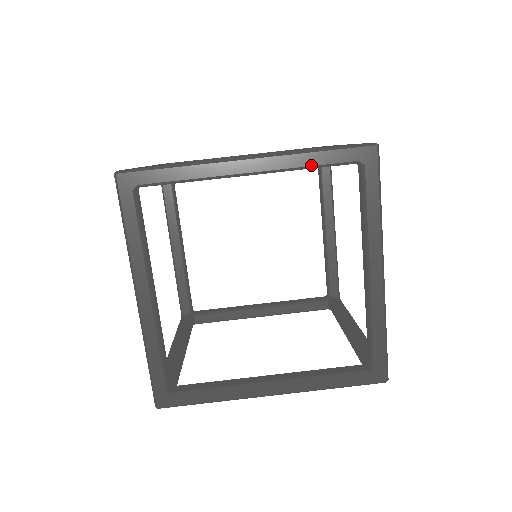
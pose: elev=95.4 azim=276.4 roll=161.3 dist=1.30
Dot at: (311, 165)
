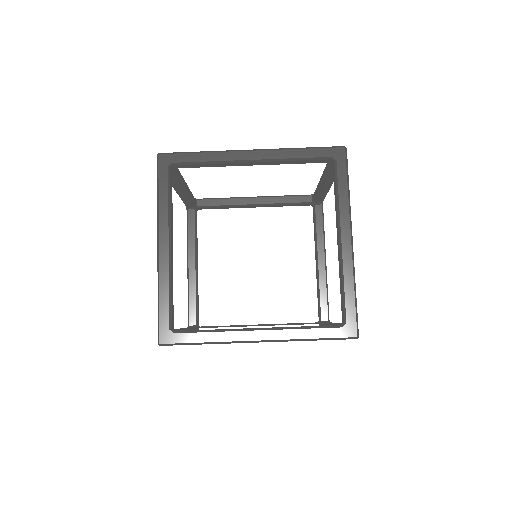
Dot at: occluded
